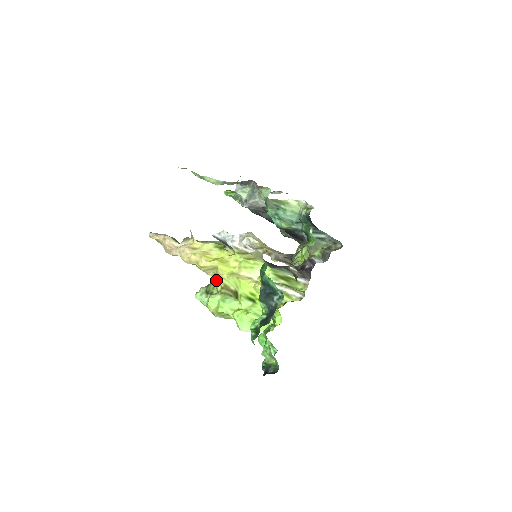
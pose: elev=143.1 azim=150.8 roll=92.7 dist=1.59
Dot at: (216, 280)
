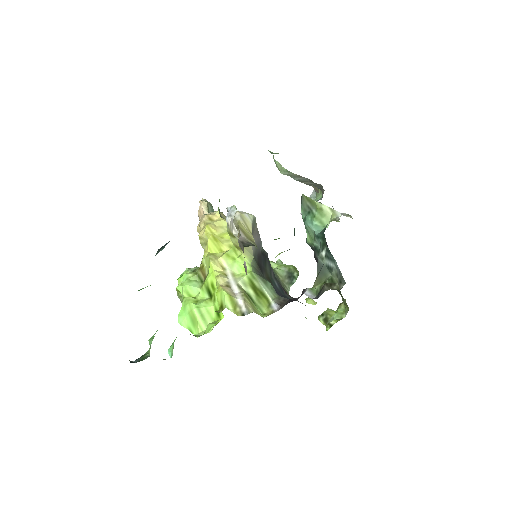
Dot at: occluded
